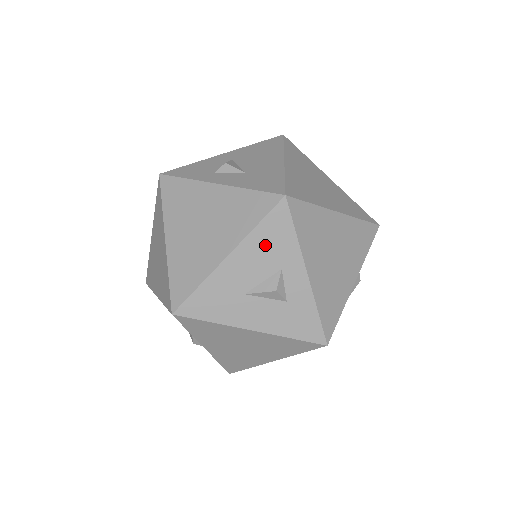
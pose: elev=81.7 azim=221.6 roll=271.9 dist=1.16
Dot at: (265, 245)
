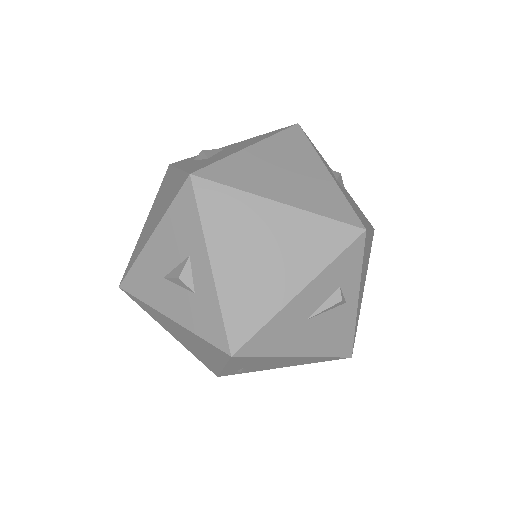
Dot at: (176, 227)
